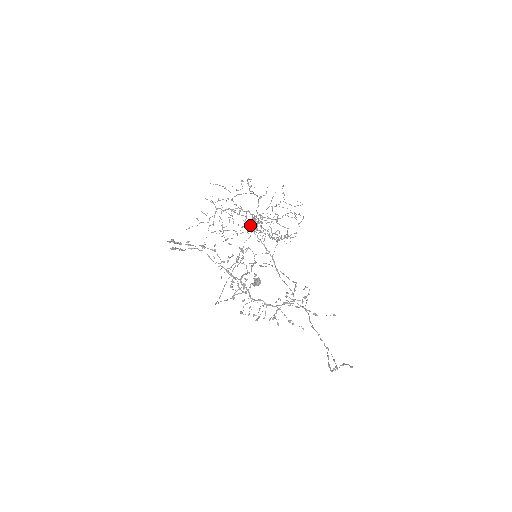
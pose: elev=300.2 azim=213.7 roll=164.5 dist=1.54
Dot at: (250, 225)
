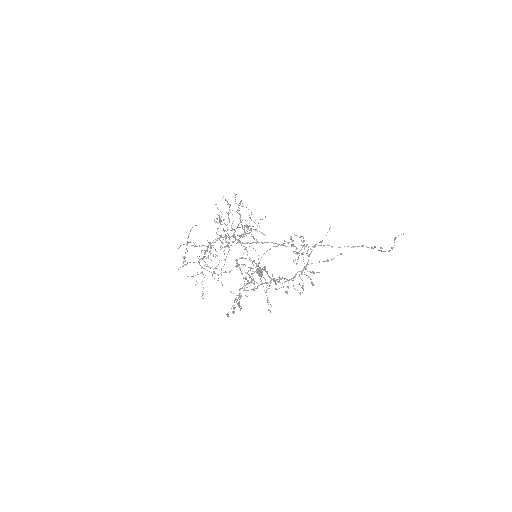
Dot at: (227, 245)
